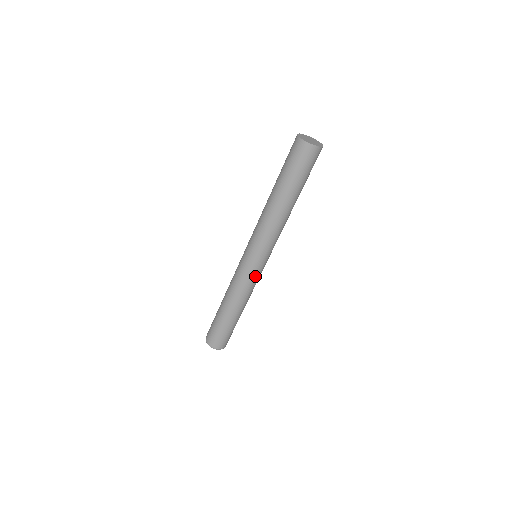
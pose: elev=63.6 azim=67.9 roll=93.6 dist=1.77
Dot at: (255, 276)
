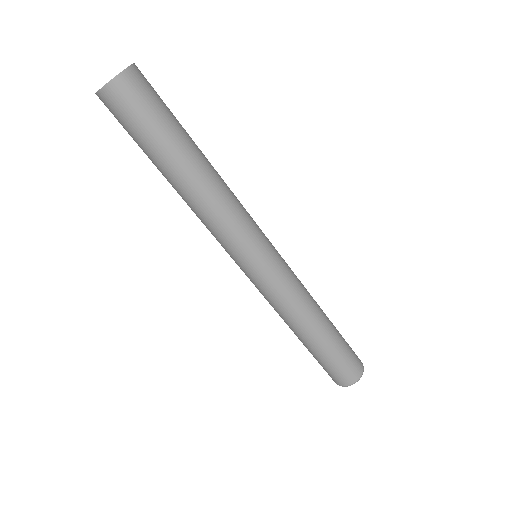
Dot at: (274, 282)
